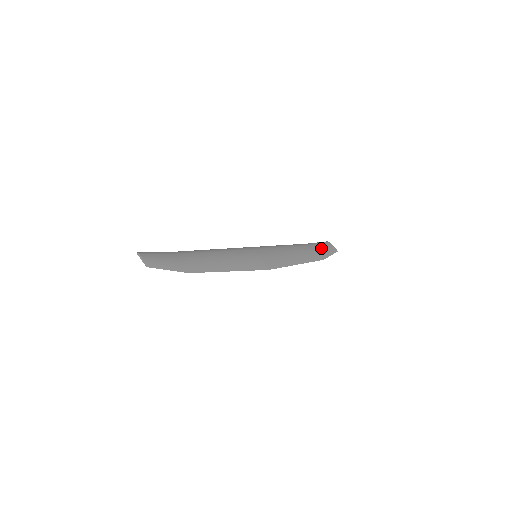
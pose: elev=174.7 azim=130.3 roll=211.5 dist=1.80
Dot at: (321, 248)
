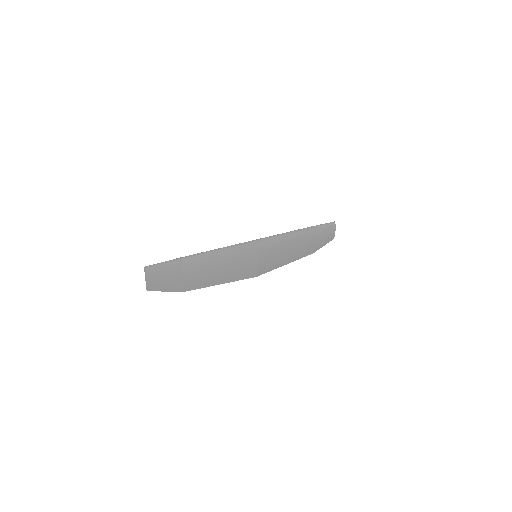
Dot at: (322, 237)
